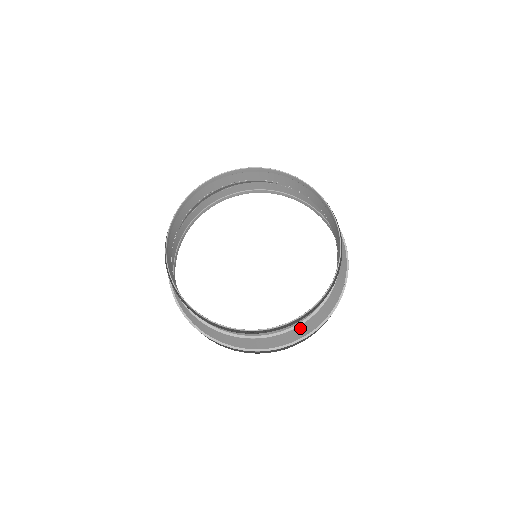
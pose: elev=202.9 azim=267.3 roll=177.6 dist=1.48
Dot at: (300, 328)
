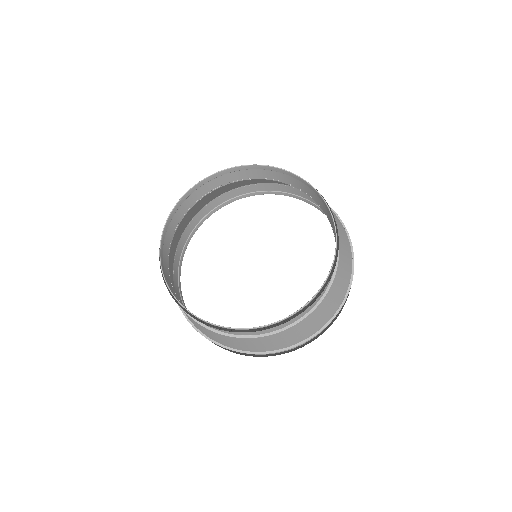
Dot at: (305, 324)
